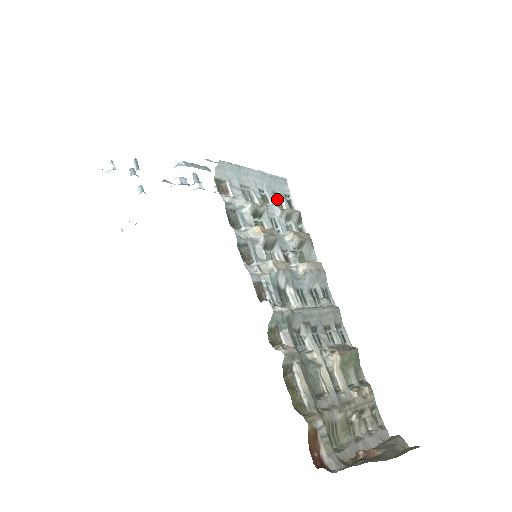
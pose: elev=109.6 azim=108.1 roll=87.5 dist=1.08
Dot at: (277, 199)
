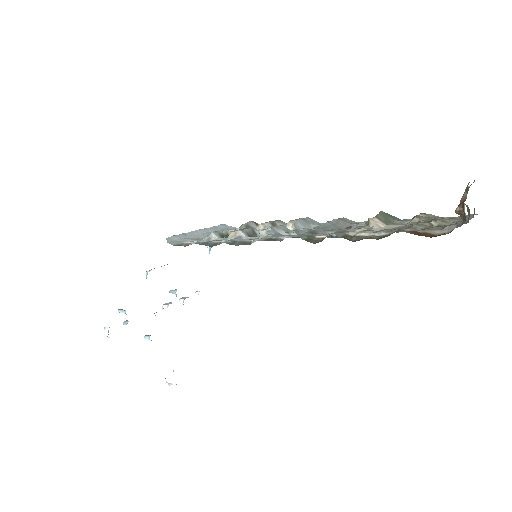
Dot at: occluded
